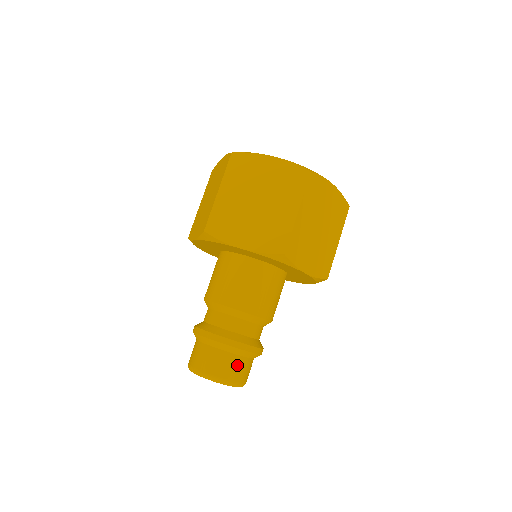
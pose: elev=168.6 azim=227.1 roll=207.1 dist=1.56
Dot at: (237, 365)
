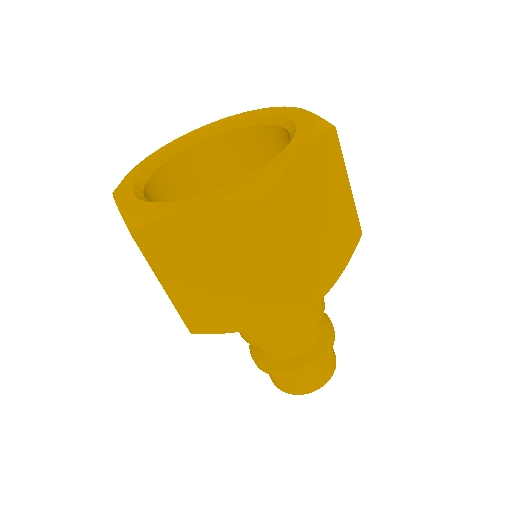
Dot at: (321, 370)
